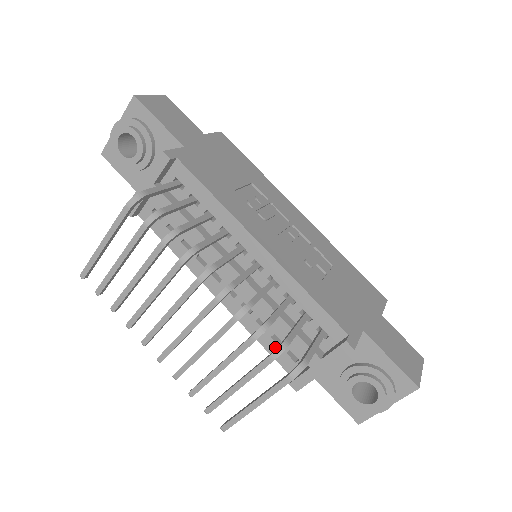
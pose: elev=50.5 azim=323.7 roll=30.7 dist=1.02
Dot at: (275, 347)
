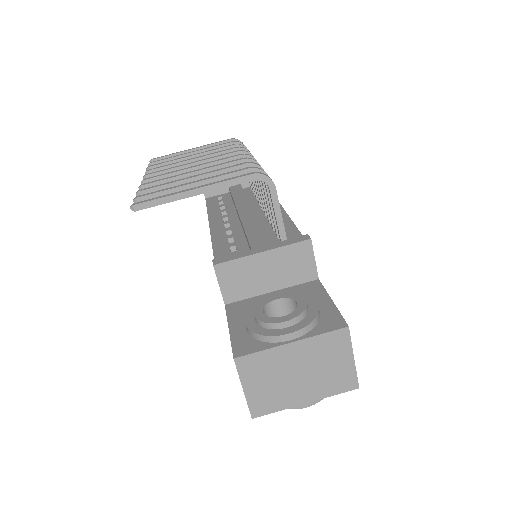
Dot at: (225, 252)
